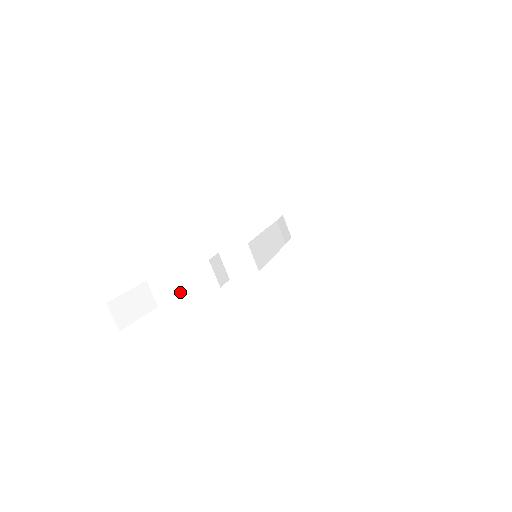
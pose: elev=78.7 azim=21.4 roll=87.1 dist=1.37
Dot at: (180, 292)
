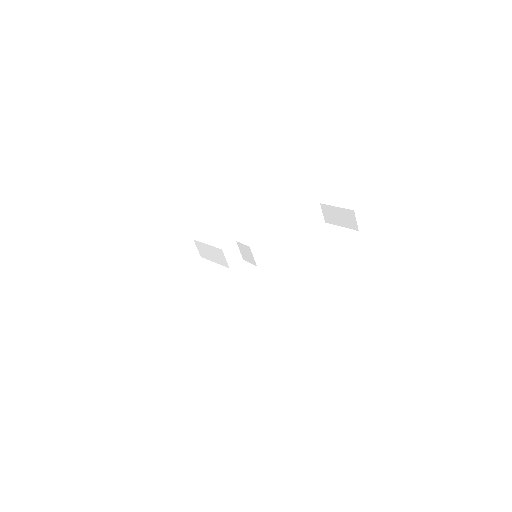
Dot at: (210, 257)
